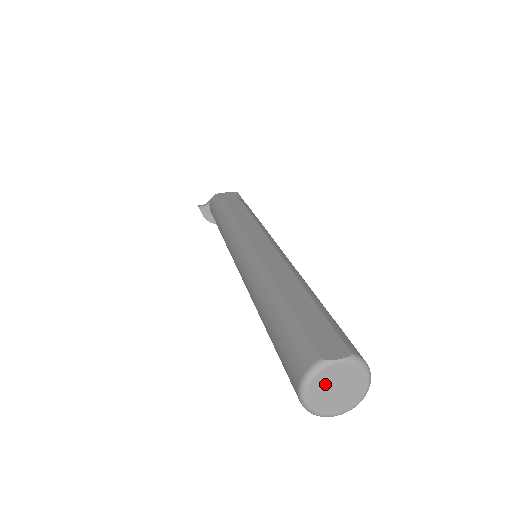
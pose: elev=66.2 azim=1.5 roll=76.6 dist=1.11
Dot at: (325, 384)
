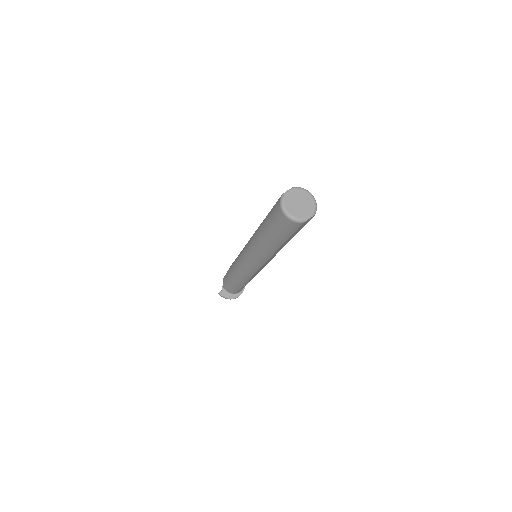
Dot at: (292, 203)
